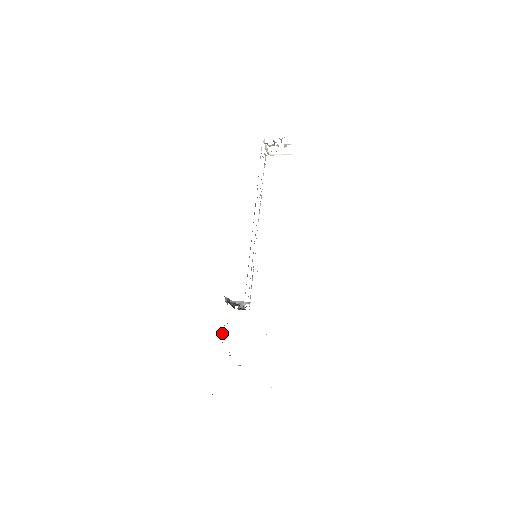
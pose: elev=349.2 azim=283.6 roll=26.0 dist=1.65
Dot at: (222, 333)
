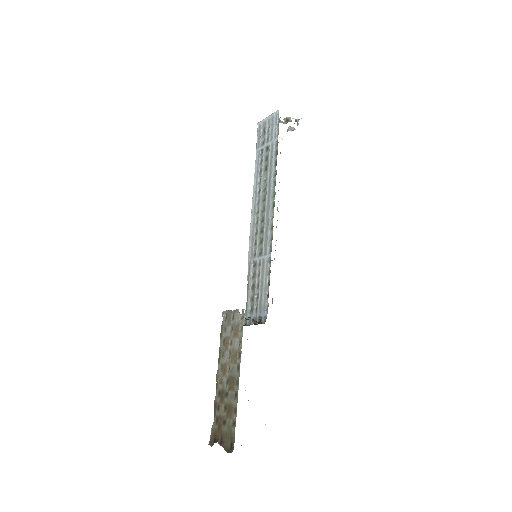
Dot at: (230, 358)
